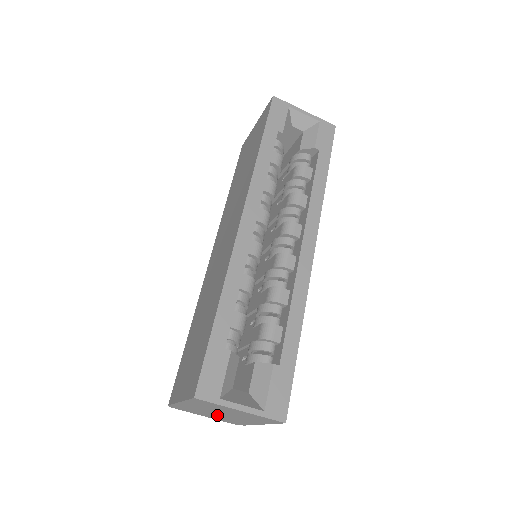
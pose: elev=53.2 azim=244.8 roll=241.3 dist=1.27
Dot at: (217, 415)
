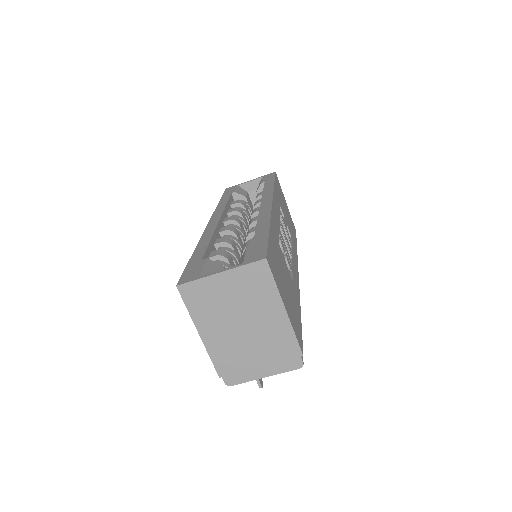
Dot at: (253, 343)
